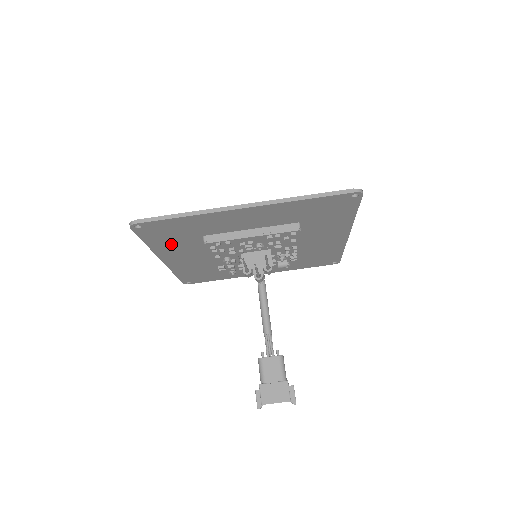
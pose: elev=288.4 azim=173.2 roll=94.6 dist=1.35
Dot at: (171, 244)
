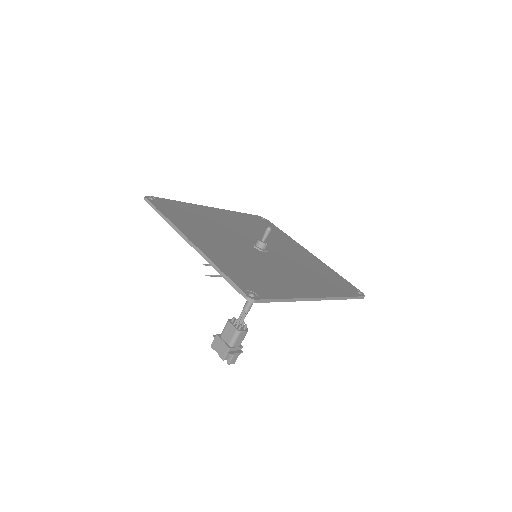
Dot at: occluded
